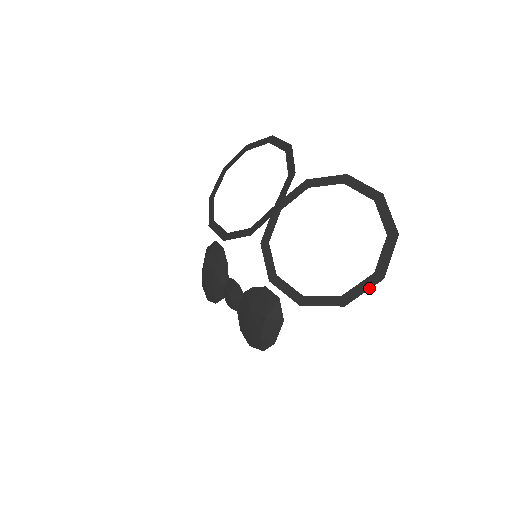
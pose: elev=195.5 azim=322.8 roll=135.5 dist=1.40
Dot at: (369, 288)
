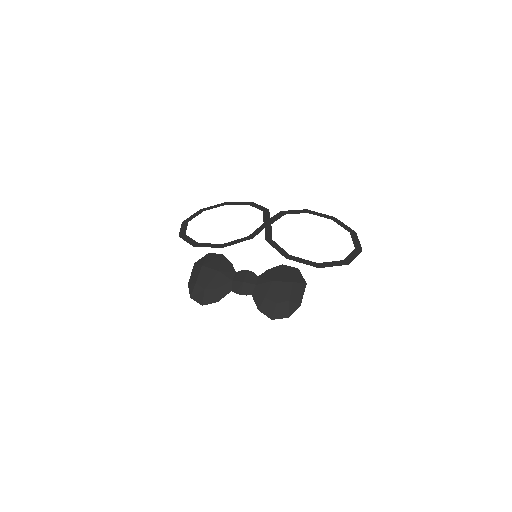
Dot at: (357, 255)
